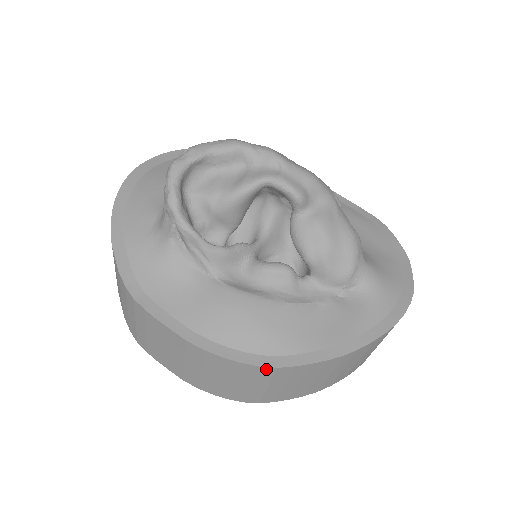
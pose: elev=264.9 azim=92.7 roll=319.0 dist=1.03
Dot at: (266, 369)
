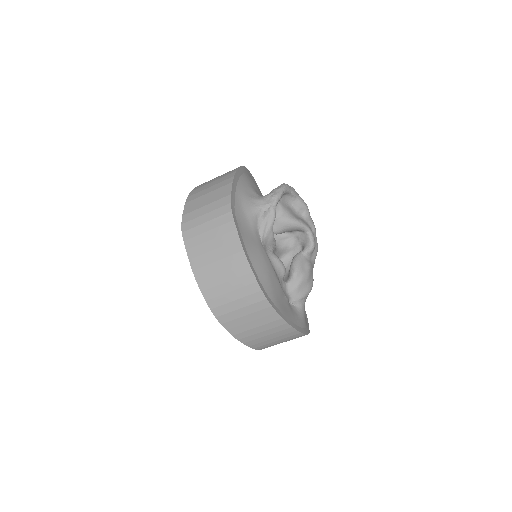
Dot at: (261, 295)
